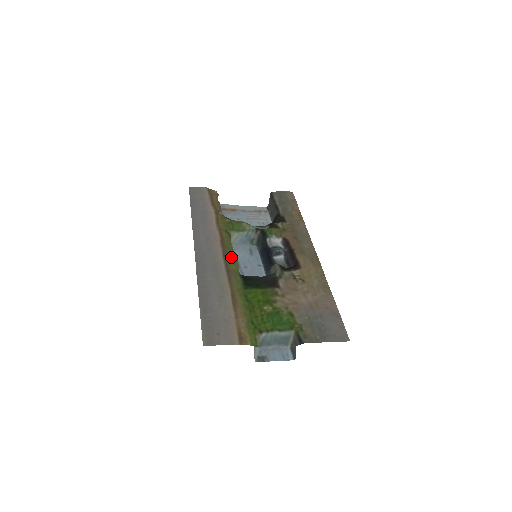
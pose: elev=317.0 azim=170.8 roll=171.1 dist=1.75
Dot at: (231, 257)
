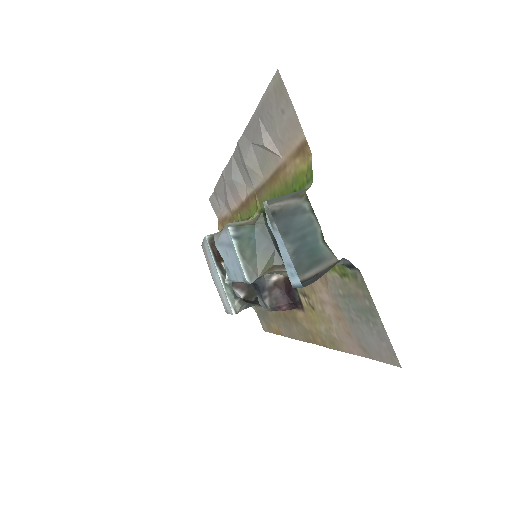
Dot at: (252, 209)
